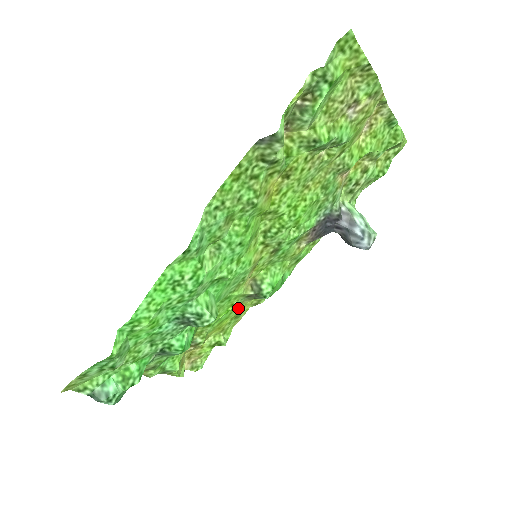
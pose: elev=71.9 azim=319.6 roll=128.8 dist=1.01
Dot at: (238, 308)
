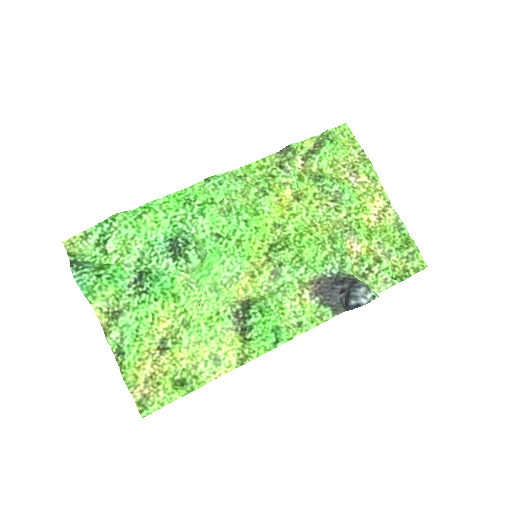
Dot at: (222, 340)
